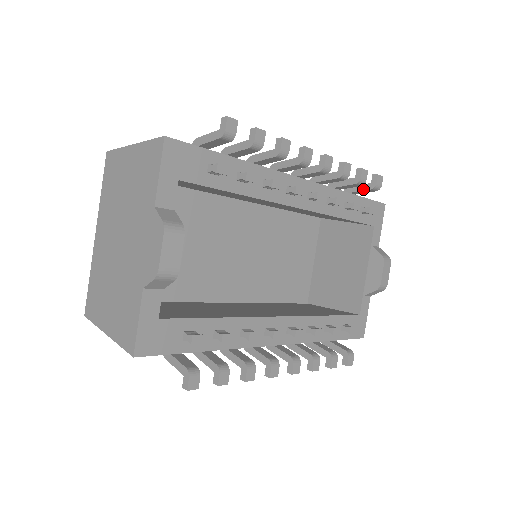
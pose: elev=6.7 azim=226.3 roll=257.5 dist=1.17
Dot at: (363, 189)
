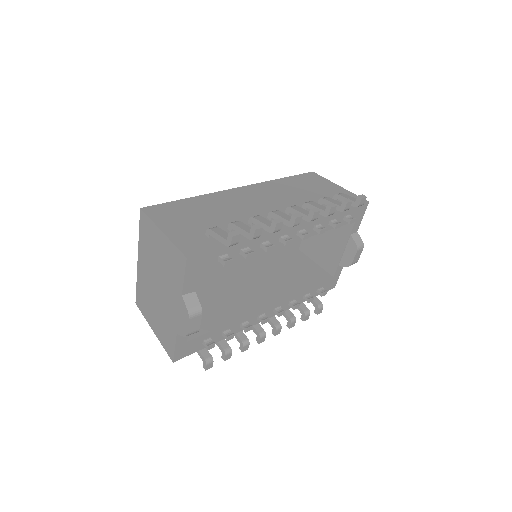
Dot at: occluded
